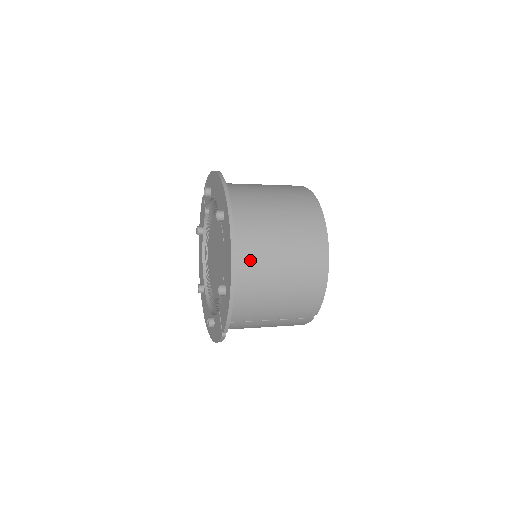
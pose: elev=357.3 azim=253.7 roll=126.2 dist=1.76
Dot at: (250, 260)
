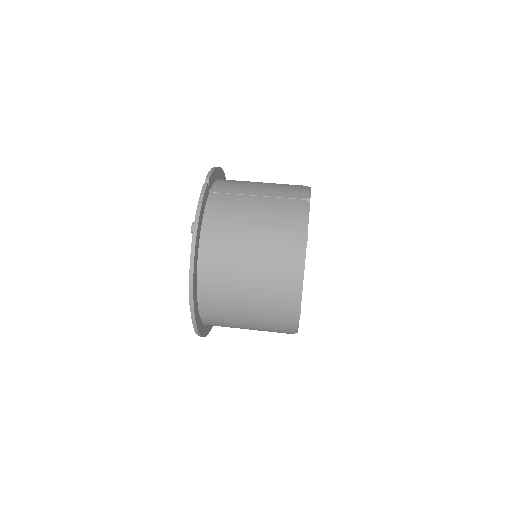
Dot at: (221, 326)
